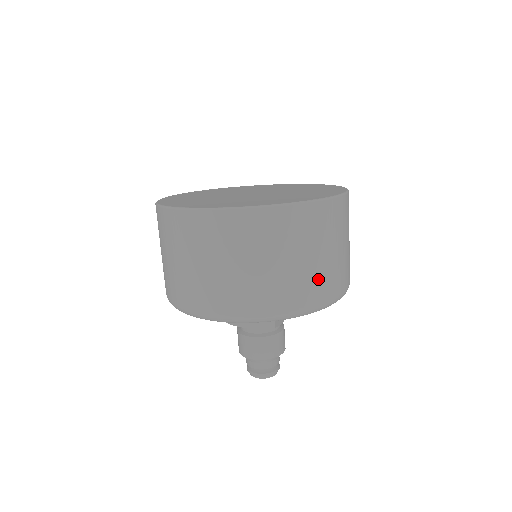
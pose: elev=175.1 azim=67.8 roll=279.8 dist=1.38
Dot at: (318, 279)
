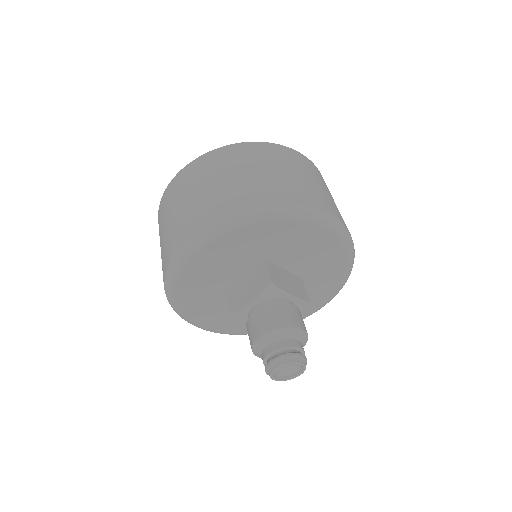
Dot at: (279, 186)
